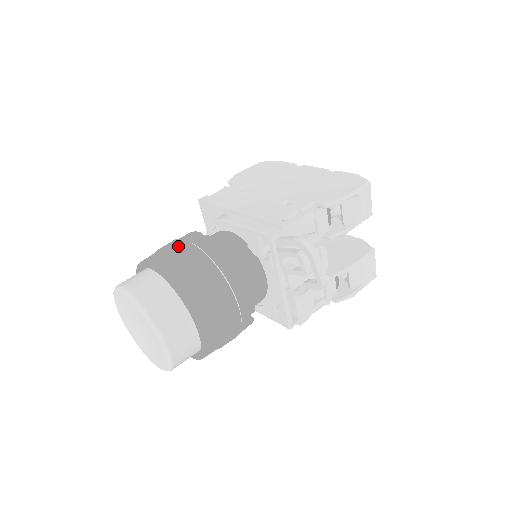
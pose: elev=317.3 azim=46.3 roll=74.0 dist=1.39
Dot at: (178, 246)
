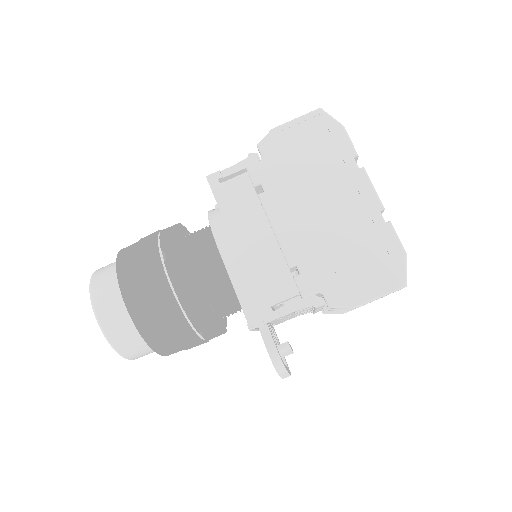
Dot at: (155, 283)
